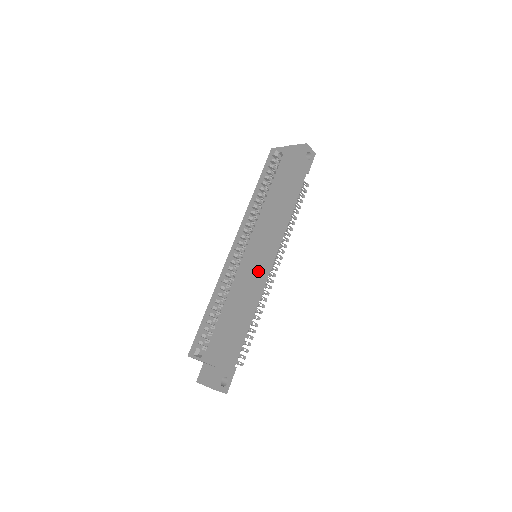
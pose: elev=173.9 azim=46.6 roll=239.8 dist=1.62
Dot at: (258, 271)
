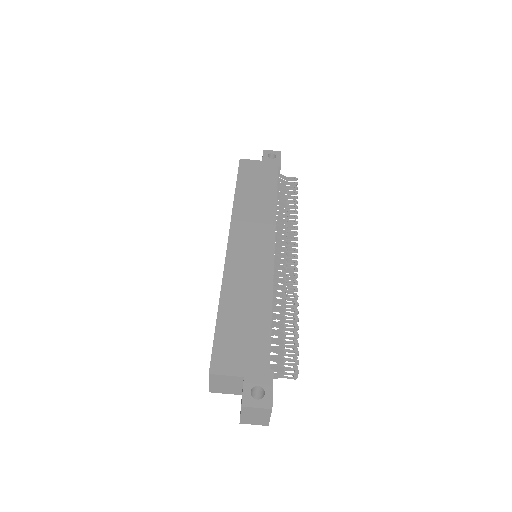
Dot at: (253, 260)
